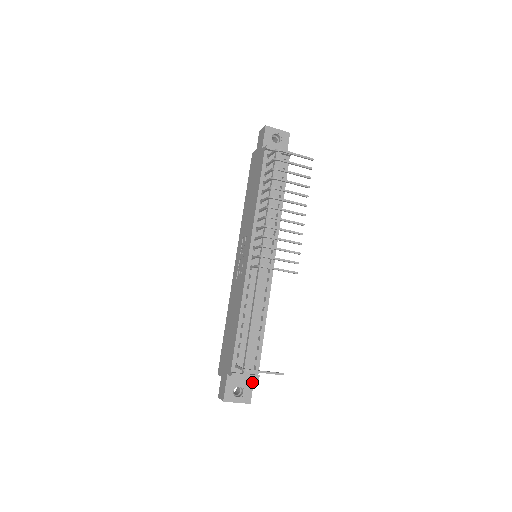
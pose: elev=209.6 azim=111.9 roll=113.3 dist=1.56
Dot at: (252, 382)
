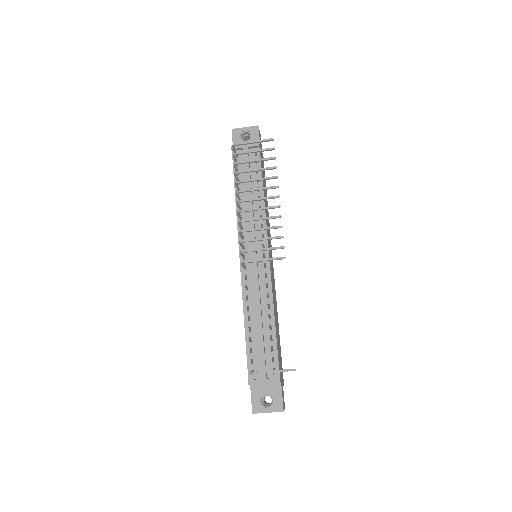
Dot at: (280, 387)
